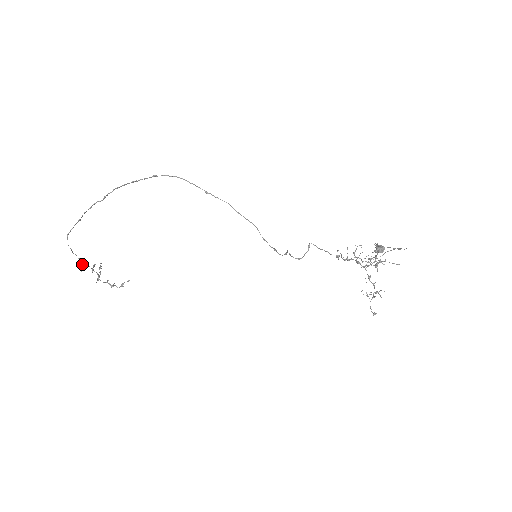
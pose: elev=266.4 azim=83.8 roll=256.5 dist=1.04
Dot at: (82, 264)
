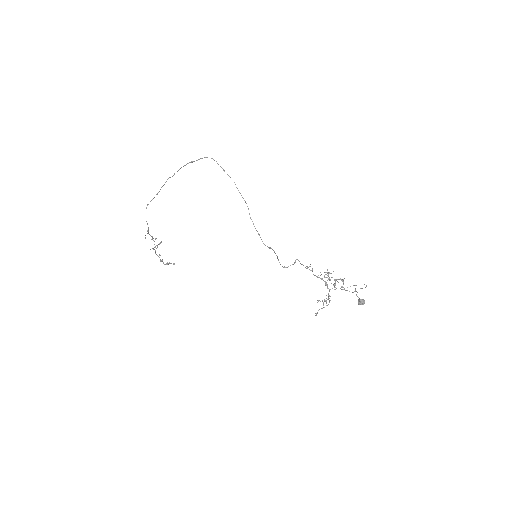
Dot at: occluded
